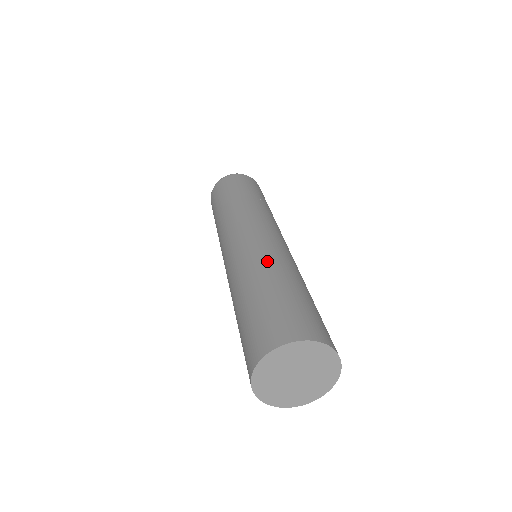
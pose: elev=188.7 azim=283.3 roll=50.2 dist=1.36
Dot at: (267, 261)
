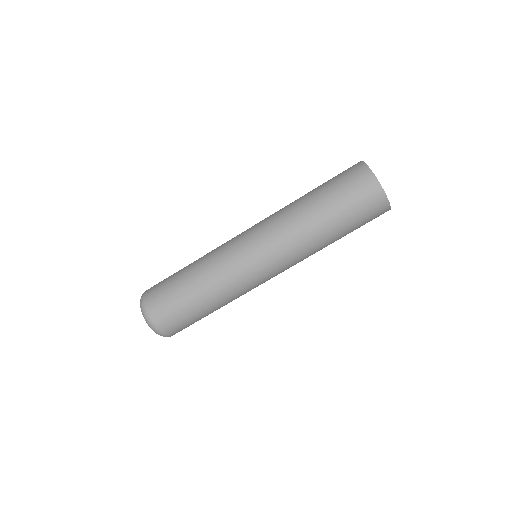
Dot at: occluded
